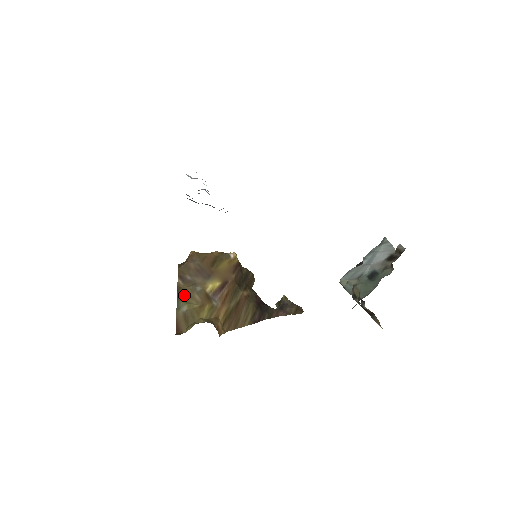
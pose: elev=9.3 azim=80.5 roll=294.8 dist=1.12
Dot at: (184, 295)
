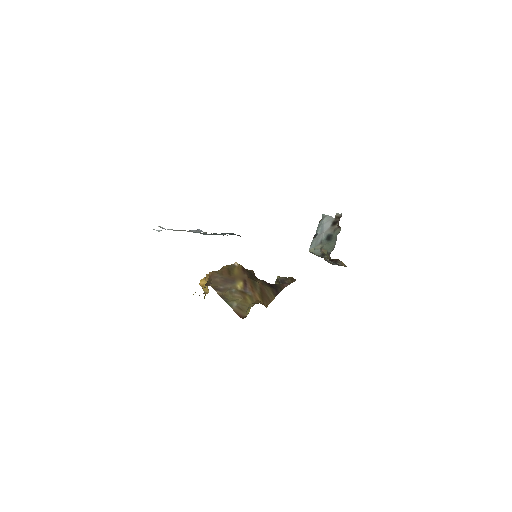
Dot at: (228, 298)
